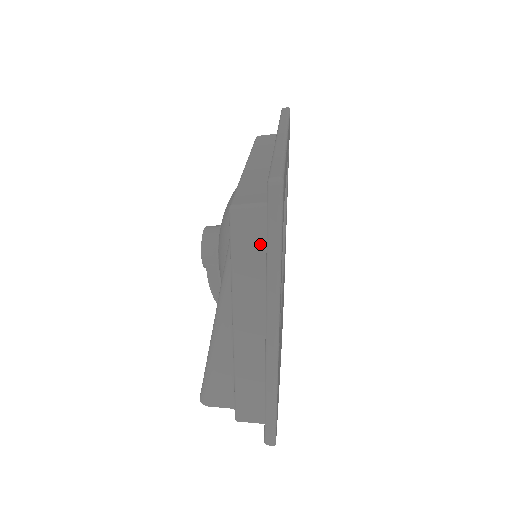
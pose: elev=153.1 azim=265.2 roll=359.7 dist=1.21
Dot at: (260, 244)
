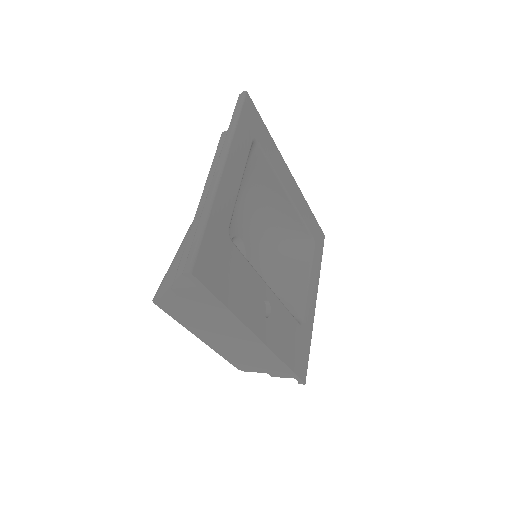
Dot at: occluded
